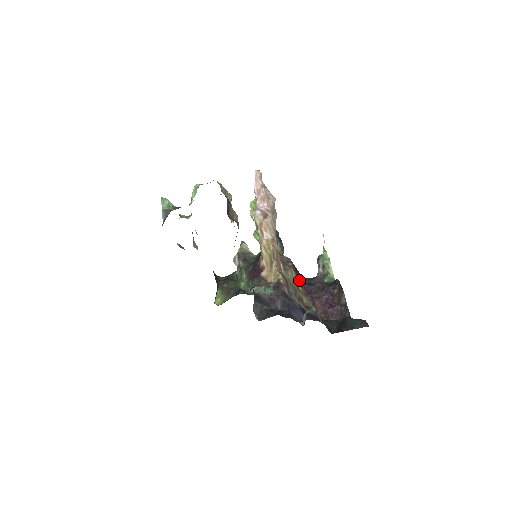
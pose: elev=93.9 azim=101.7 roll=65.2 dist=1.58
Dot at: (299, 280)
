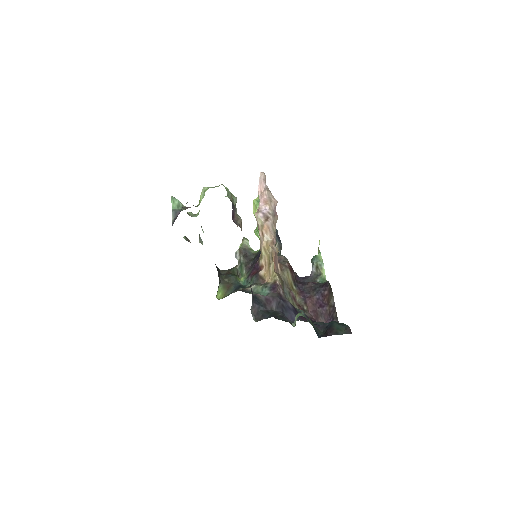
Dot at: (294, 280)
